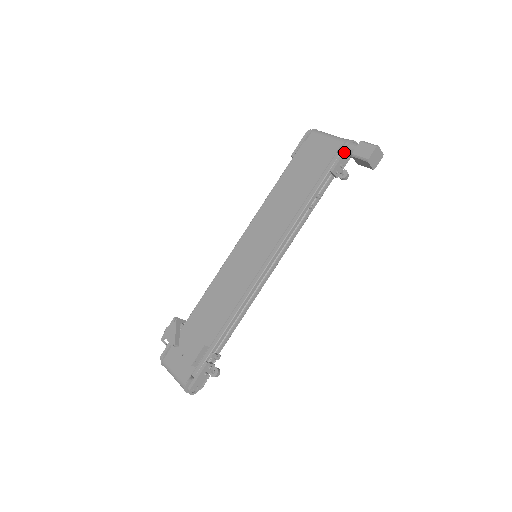
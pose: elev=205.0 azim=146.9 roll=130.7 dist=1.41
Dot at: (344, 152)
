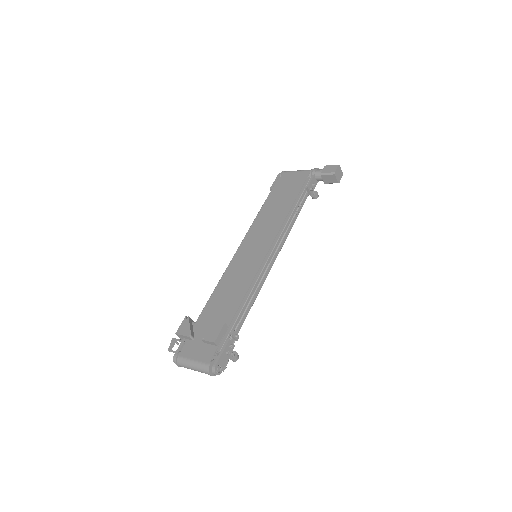
Dot at: (314, 175)
